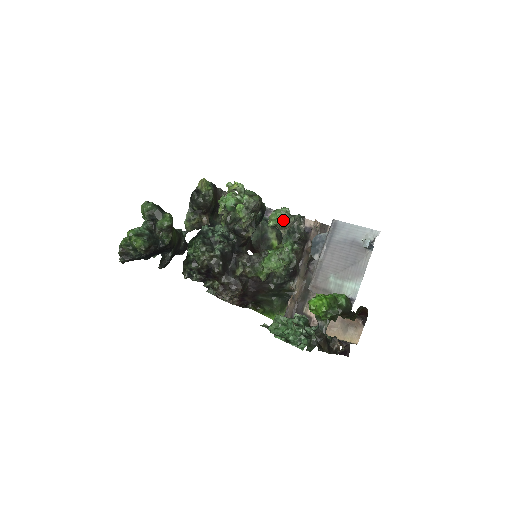
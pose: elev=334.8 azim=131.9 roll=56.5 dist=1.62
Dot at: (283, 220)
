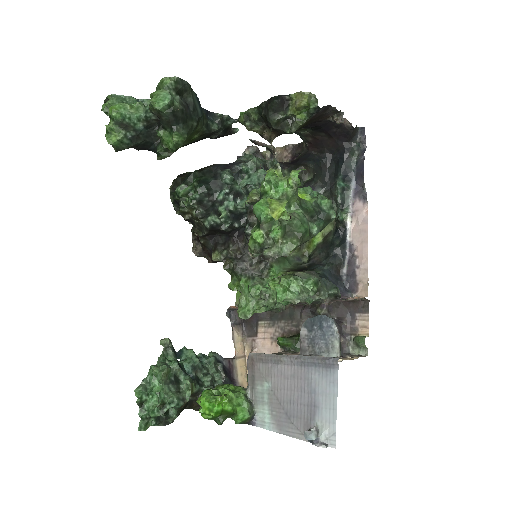
Dot at: (289, 299)
